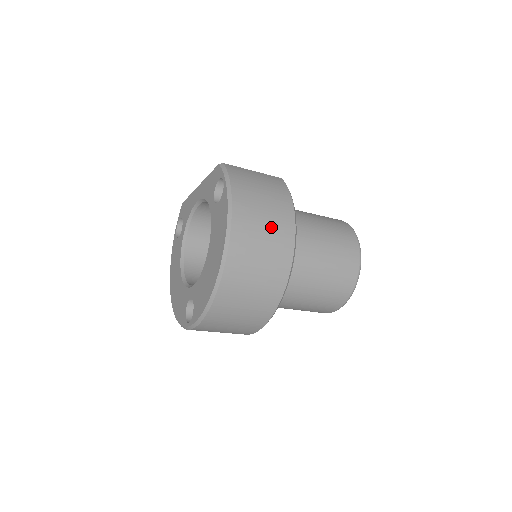
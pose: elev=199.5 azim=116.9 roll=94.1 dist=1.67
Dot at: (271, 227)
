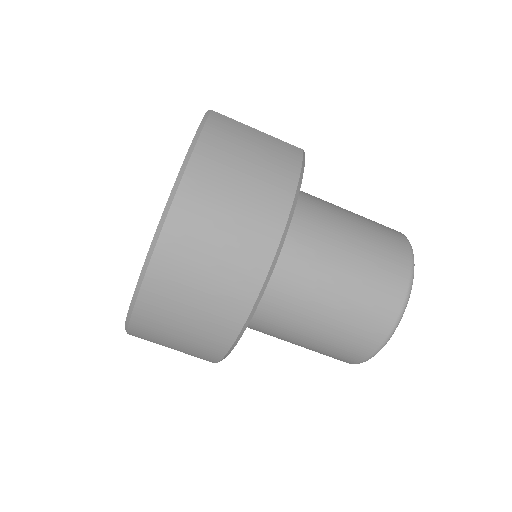
Dot at: (241, 219)
